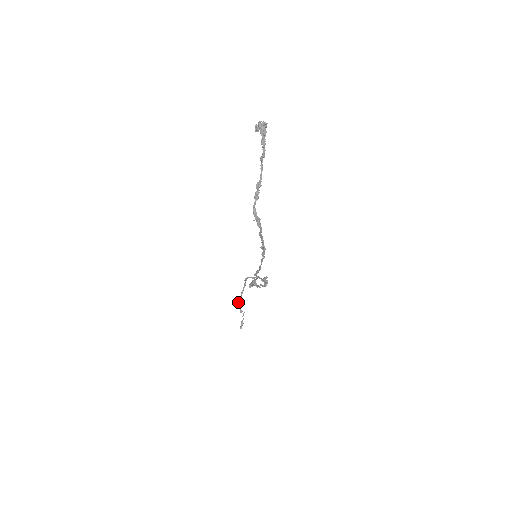
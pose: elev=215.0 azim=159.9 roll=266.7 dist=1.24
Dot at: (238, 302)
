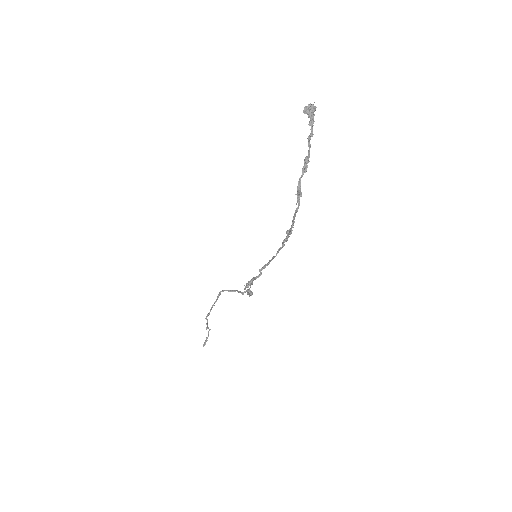
Dot at: occluded
